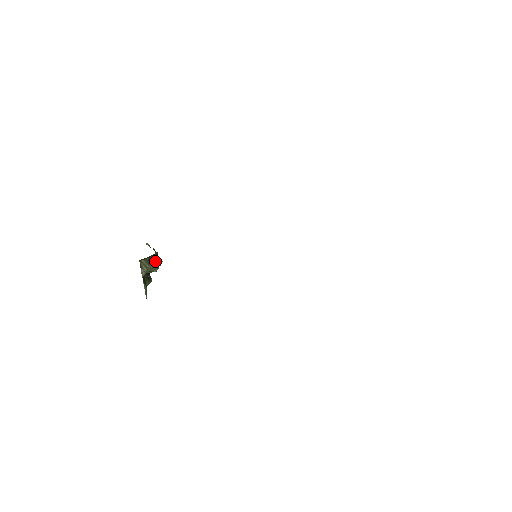
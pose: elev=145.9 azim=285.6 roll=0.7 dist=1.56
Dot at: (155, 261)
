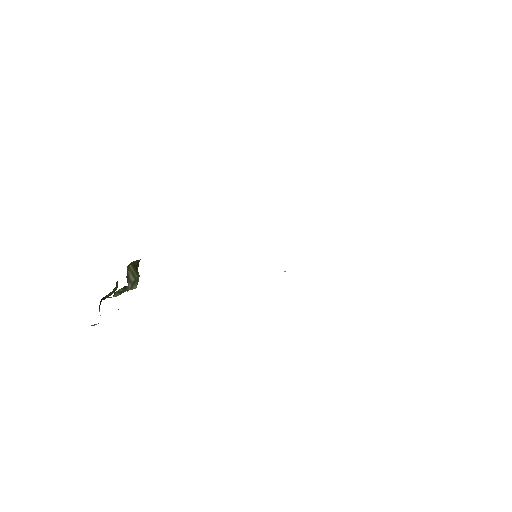
Dot at: occluded
